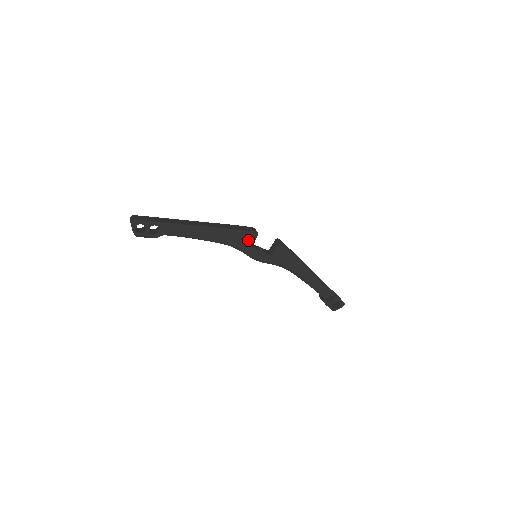
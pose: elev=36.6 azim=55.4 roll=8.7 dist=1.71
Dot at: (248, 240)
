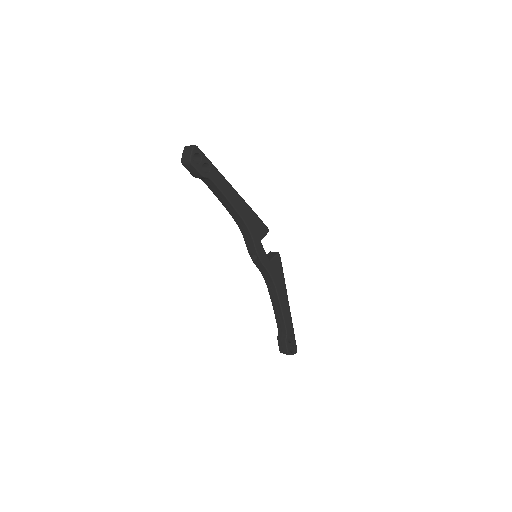
Dot at: (261, 232)
